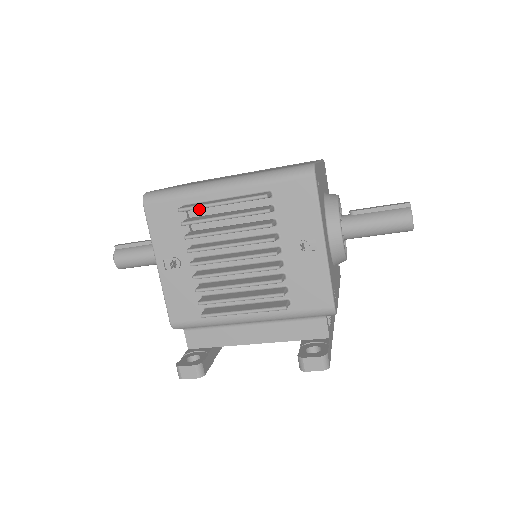
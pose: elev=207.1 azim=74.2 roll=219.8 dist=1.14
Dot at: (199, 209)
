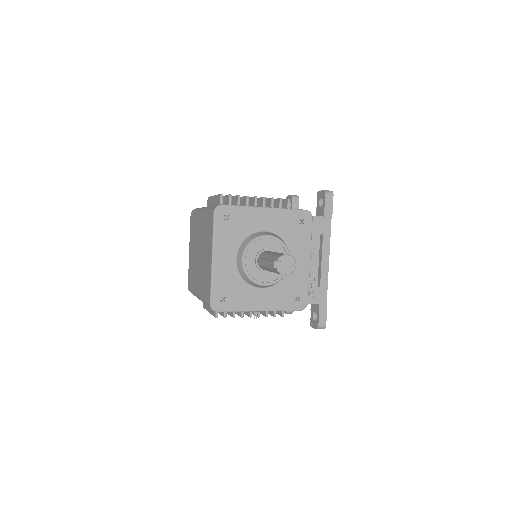
Dot at: occluded
